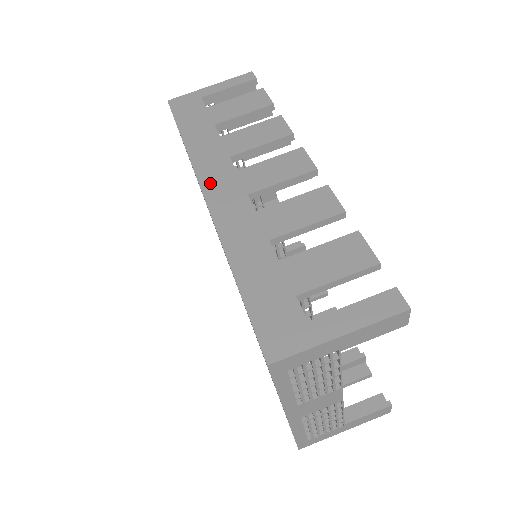
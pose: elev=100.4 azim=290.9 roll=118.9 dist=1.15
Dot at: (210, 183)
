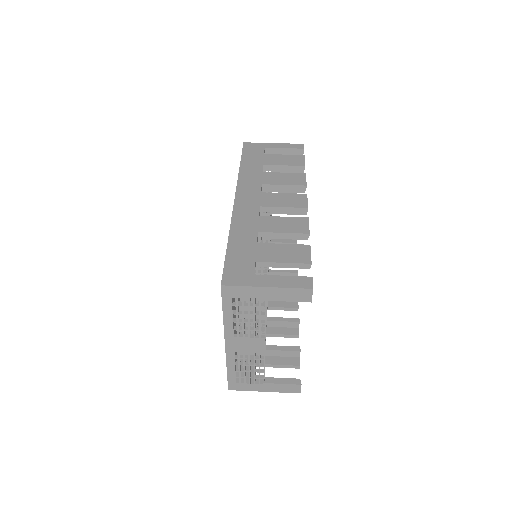
Dot at: (242, 193)
